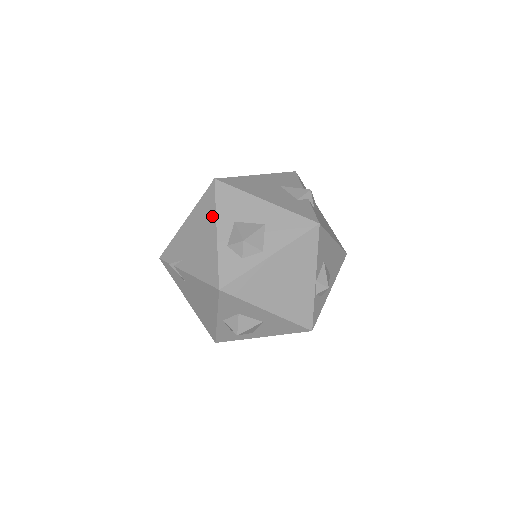
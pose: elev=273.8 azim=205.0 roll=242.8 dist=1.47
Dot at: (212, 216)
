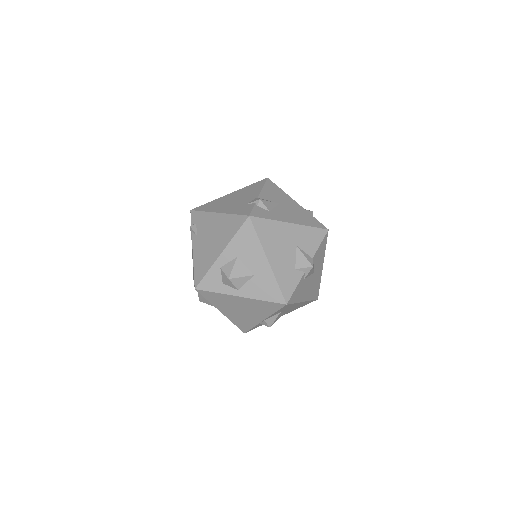
Dot at: (228, 239)
